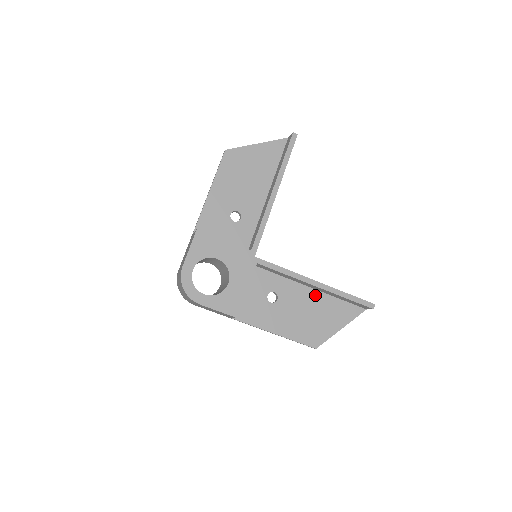
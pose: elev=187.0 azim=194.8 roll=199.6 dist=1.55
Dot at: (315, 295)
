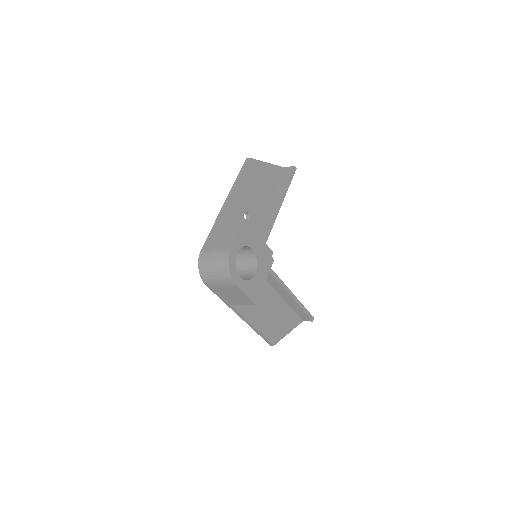
Dot at: (280, 301)
